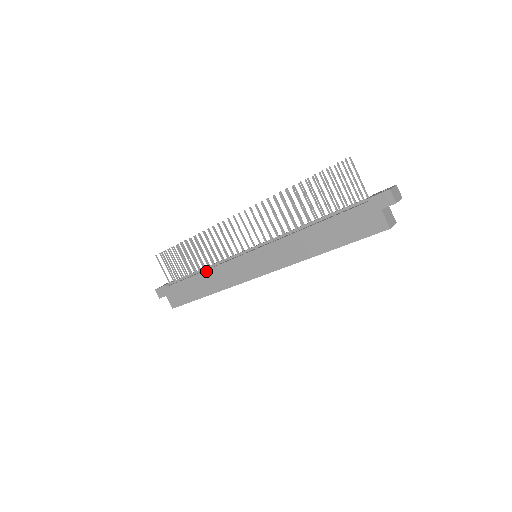
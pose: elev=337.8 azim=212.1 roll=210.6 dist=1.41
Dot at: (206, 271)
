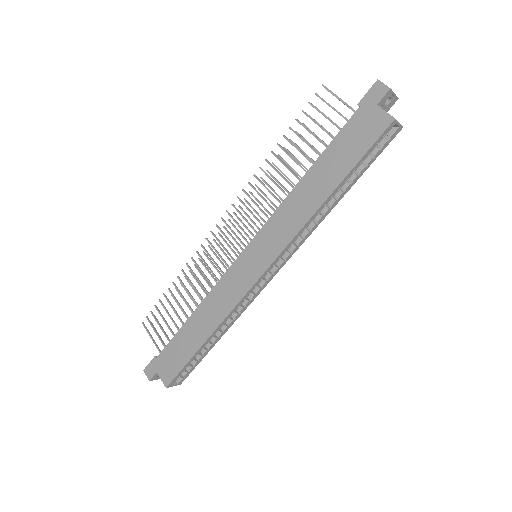
Dot at: (200, 305)
